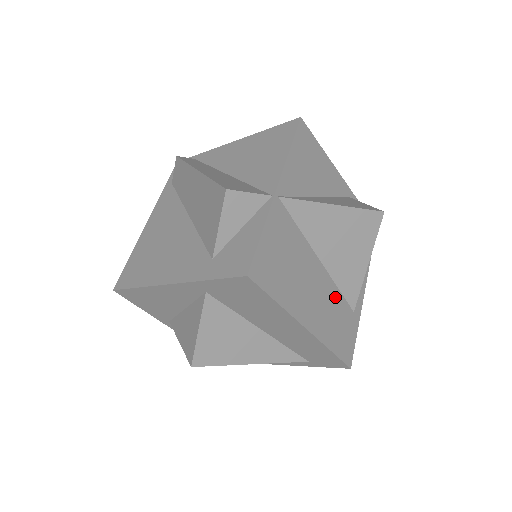
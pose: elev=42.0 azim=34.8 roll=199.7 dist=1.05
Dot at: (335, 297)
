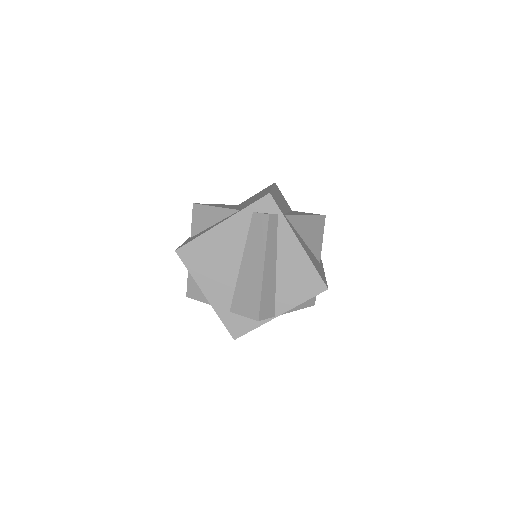
Dot at: occluded
